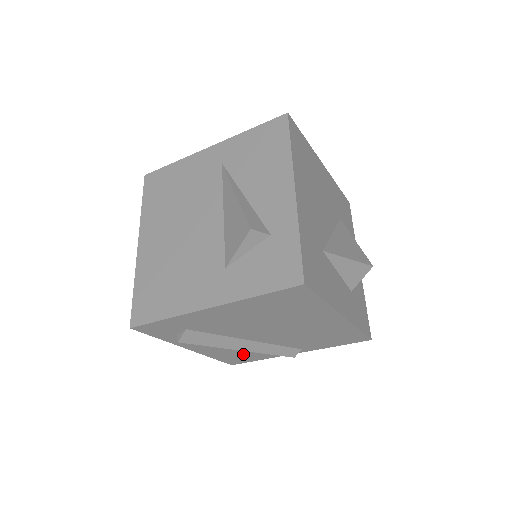
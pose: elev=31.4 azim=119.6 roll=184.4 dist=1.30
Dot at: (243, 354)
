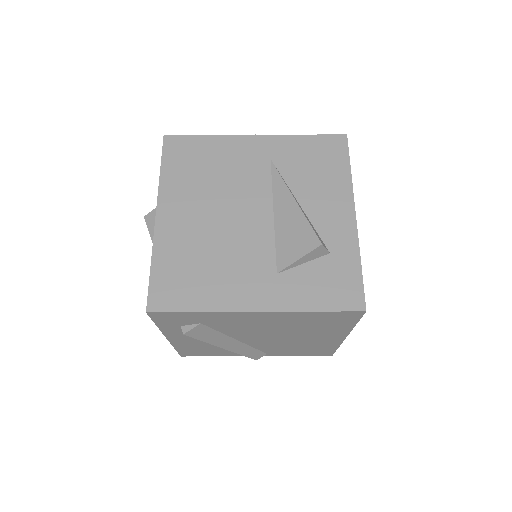
Dot at: (210, 350)
